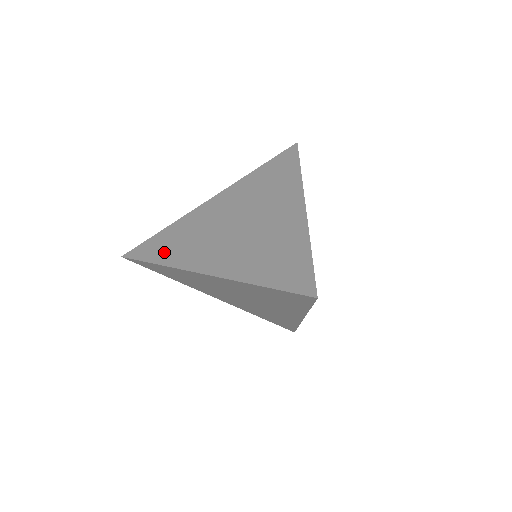
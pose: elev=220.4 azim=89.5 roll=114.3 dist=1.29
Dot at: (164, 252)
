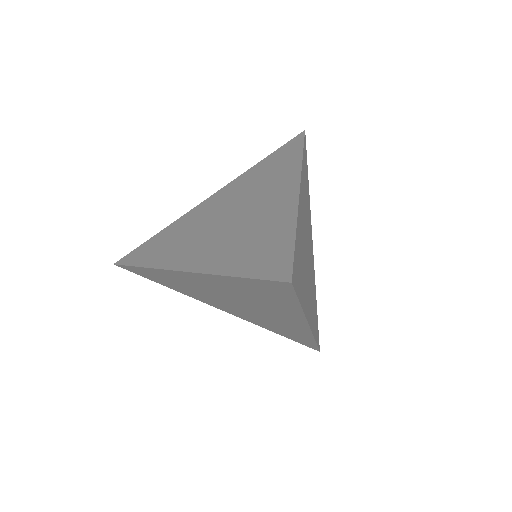
Dot at: (152, 254)
